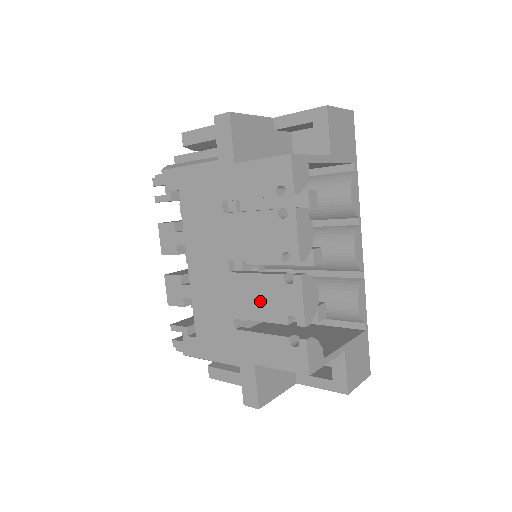
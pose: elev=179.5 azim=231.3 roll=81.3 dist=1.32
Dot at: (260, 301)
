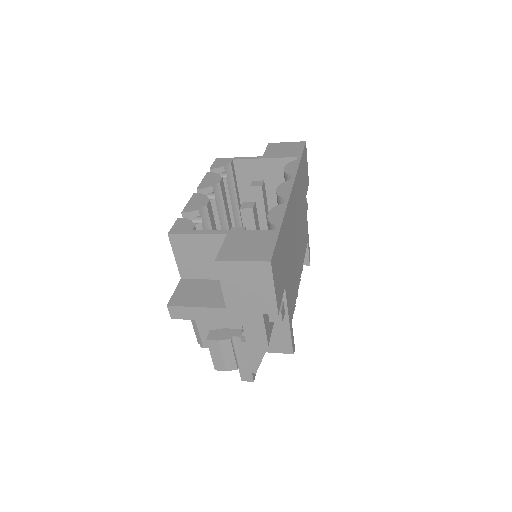
Dot at: occluded
